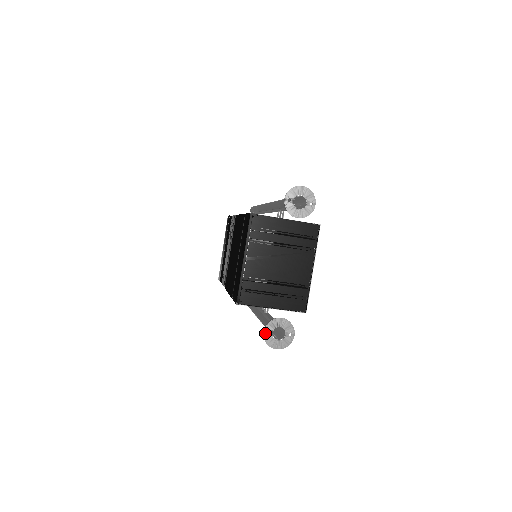
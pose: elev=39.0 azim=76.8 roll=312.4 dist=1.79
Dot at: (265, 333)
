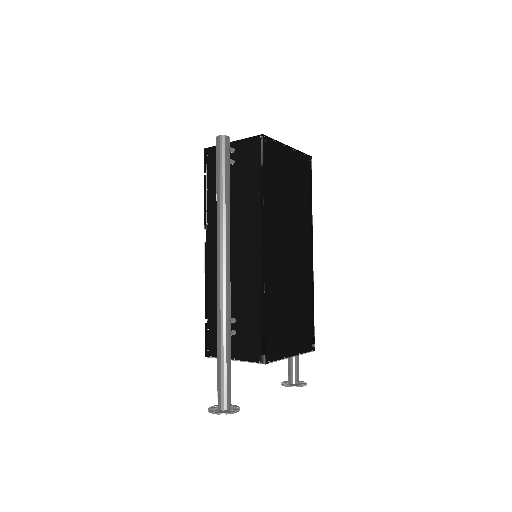
Dot at: occluded
